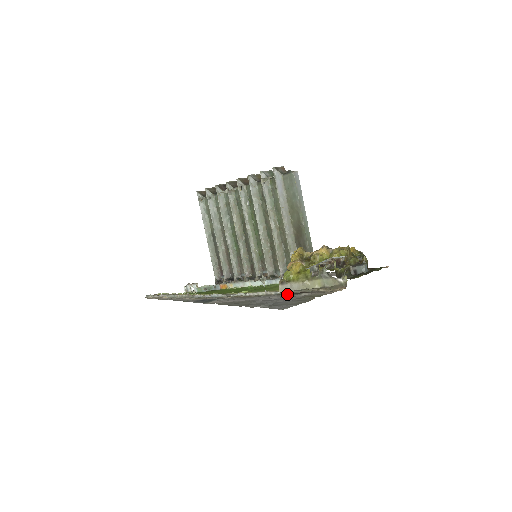
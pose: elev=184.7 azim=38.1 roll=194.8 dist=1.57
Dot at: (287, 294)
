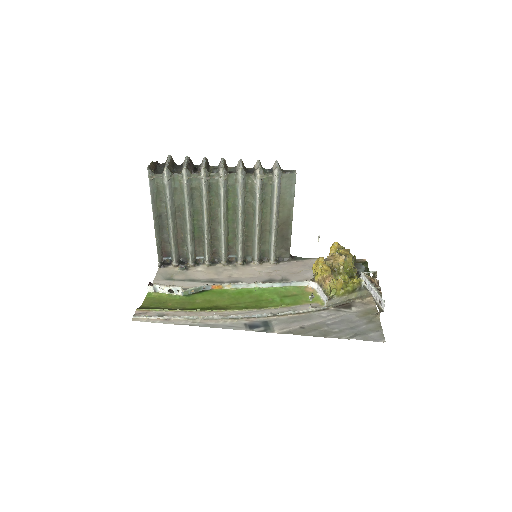
Dot at: (335, 308)
